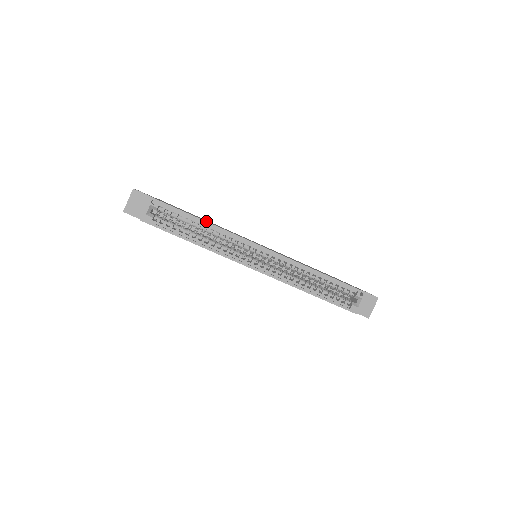
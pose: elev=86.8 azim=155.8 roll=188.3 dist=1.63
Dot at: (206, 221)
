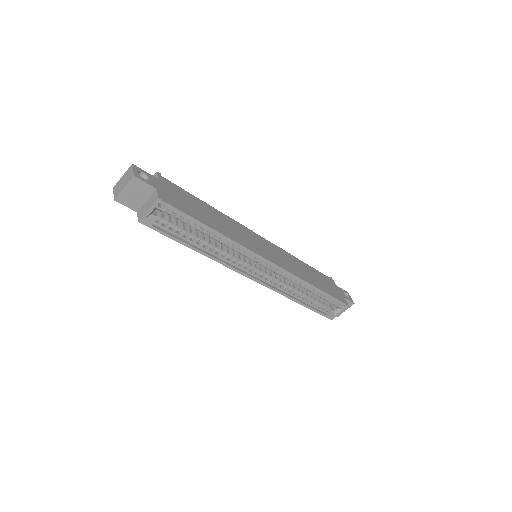
Dot at: (219, 232)
